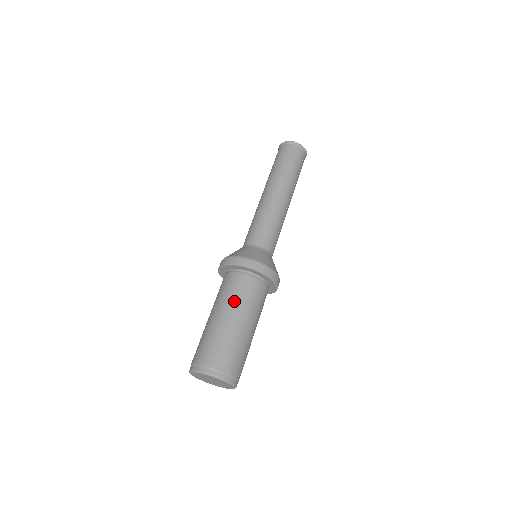
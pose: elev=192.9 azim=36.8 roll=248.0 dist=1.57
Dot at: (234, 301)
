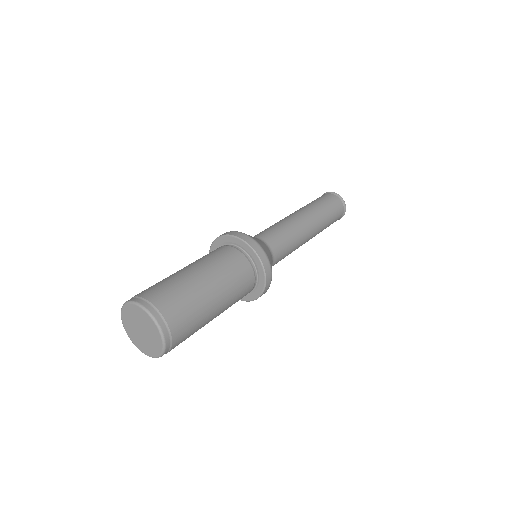
Dot at: (220, 269)
